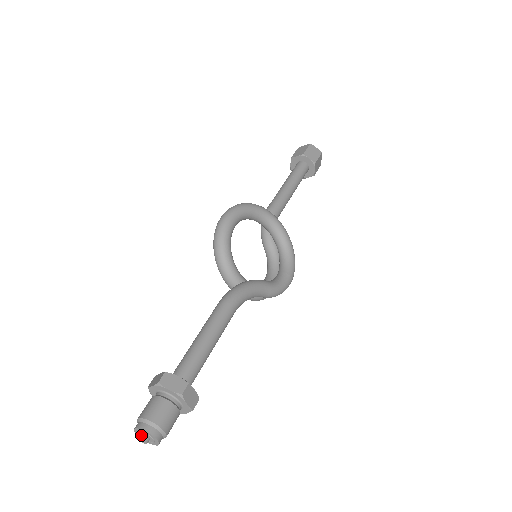
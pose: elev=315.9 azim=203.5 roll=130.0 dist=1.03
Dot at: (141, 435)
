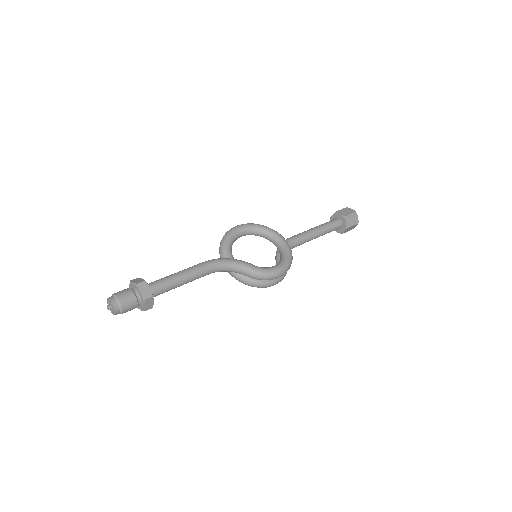
Dot at: (110, 307)
